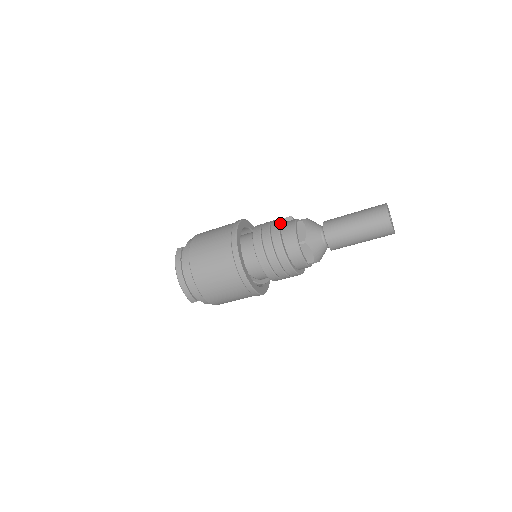
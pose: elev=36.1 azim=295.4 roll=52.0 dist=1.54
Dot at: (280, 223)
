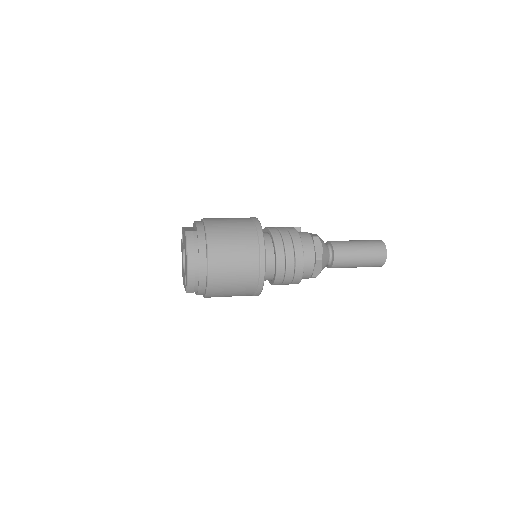
Dot at: (298, 234)
